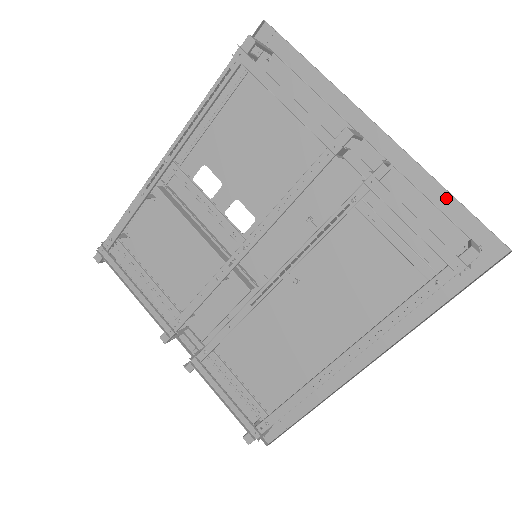
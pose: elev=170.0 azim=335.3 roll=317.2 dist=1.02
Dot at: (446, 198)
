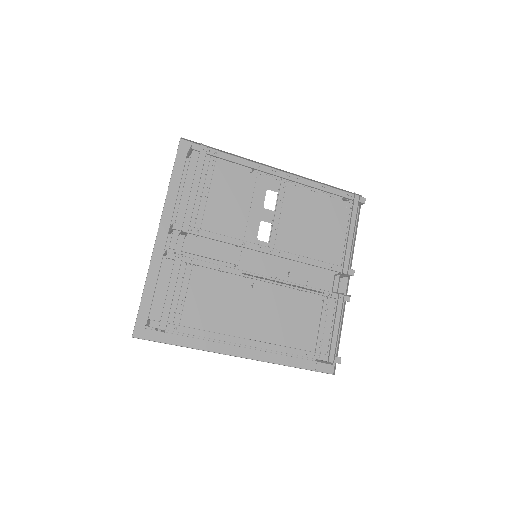
Dot at: occluded
